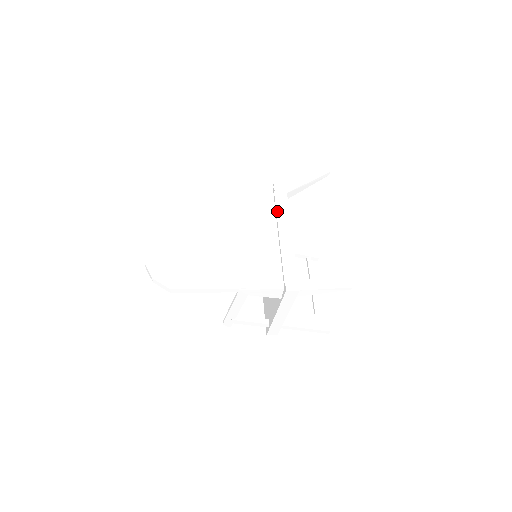
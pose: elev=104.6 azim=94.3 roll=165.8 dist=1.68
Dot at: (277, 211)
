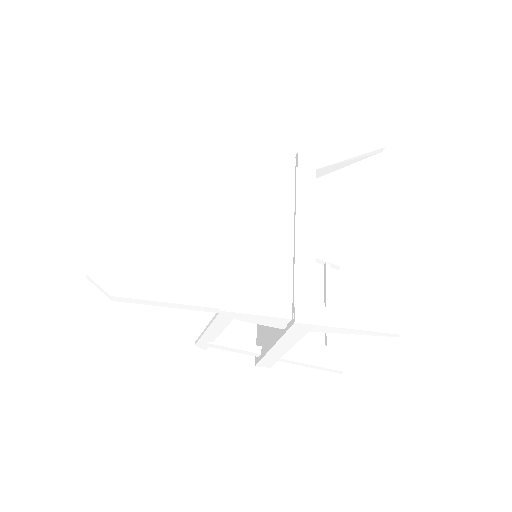
Dot at: (297, 194)
